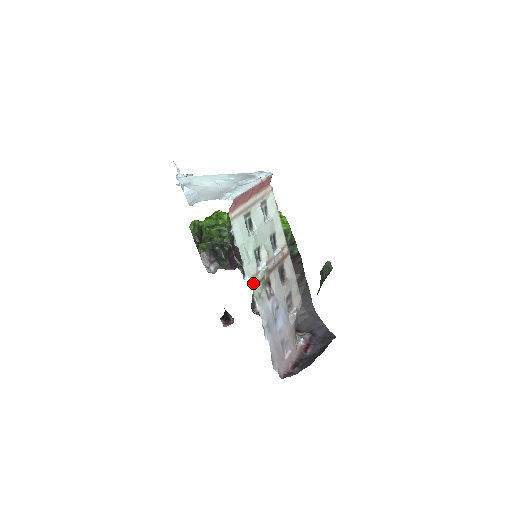
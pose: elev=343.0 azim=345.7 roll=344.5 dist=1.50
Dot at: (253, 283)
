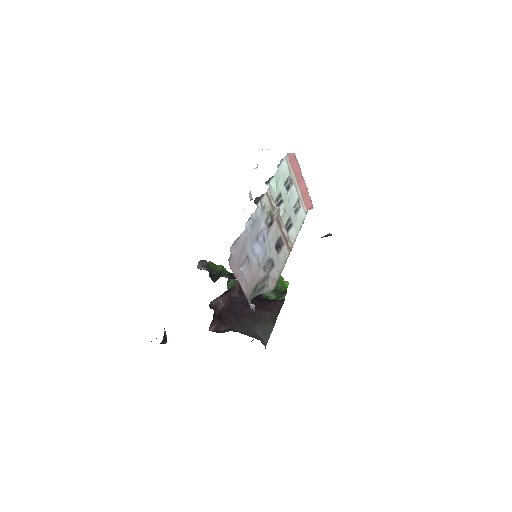
Dot at: (268, 194)
